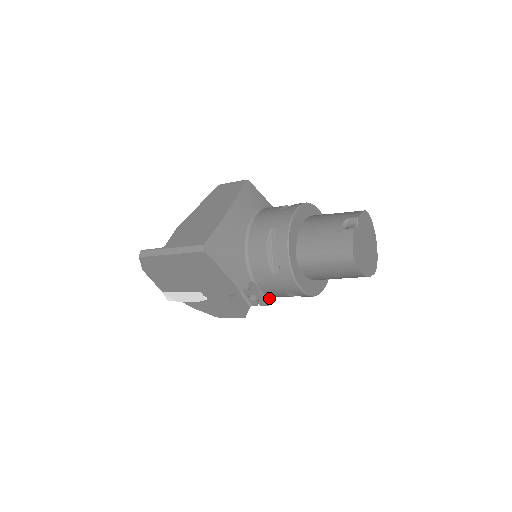
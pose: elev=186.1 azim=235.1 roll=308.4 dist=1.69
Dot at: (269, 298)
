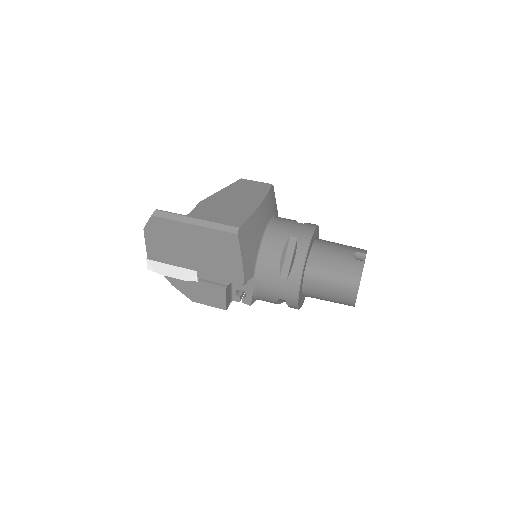
Dot at: (254, 299)
